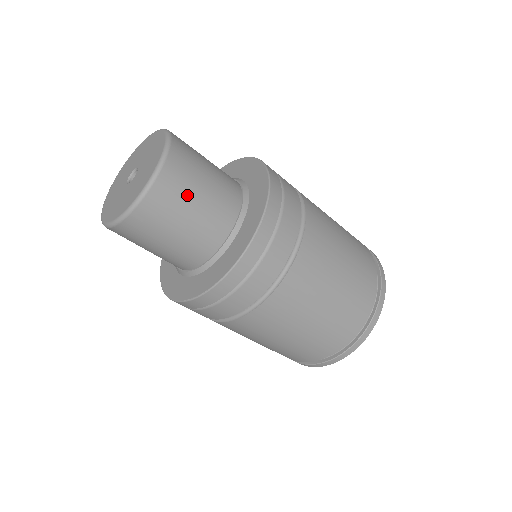
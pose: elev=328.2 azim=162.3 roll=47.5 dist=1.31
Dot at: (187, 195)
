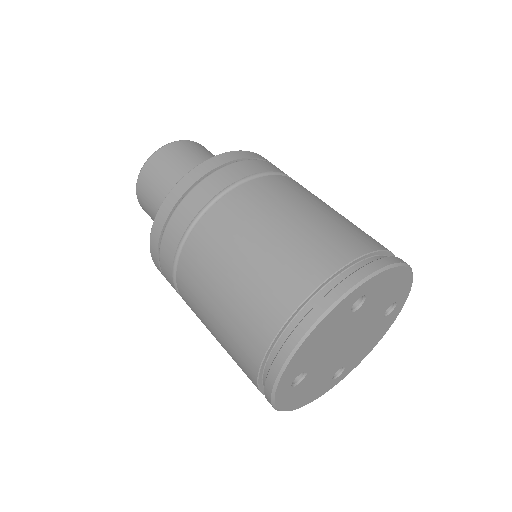
Dot at: (172, 163)
